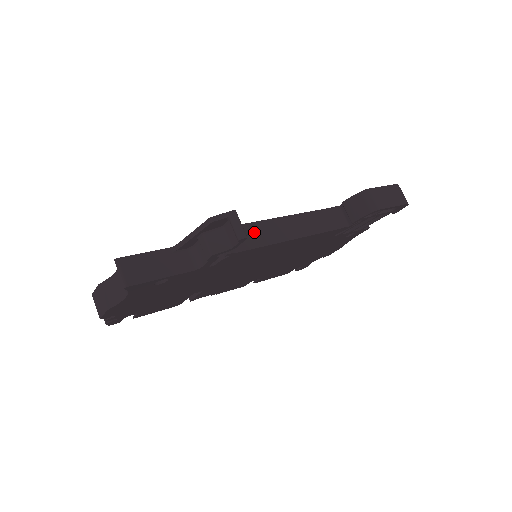
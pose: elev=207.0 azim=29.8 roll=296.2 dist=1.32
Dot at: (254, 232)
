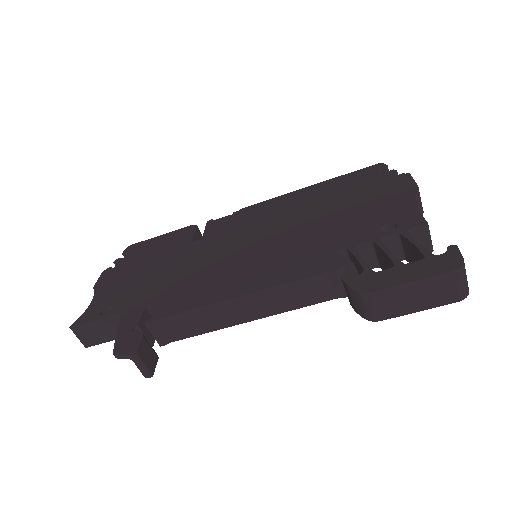
Dot at: (194, 320)
